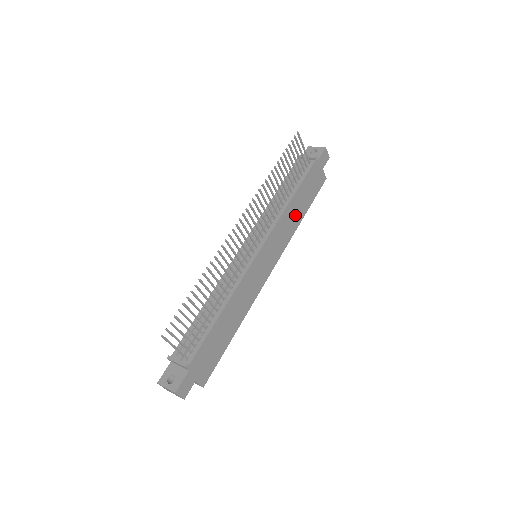
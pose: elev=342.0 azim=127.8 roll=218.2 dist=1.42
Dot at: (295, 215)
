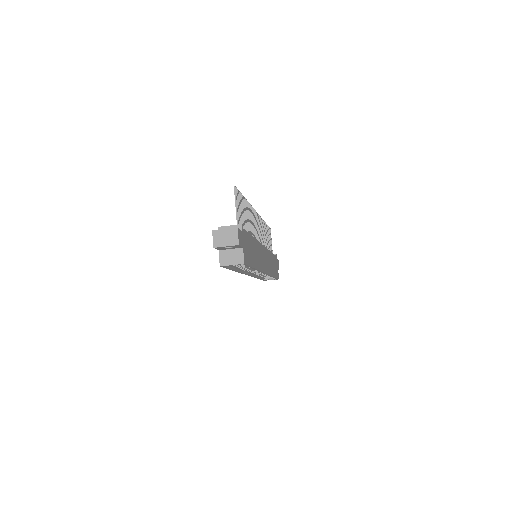
Dot at: (272, 266)
